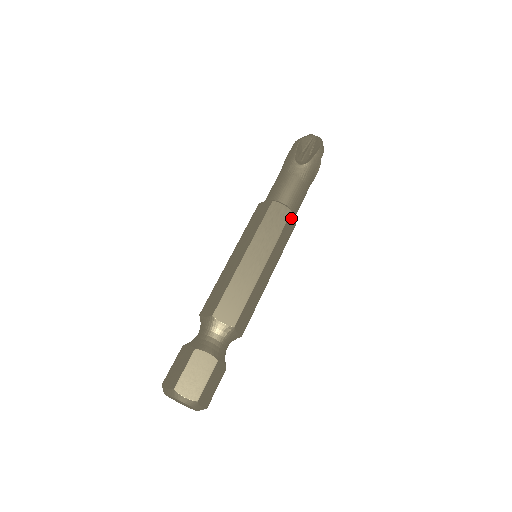
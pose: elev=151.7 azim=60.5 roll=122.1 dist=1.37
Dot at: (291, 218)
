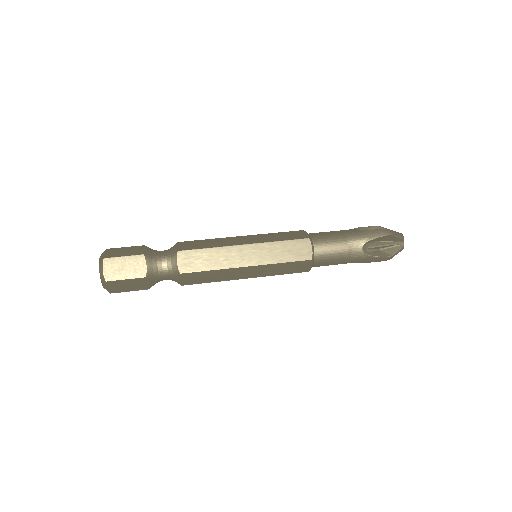
Dot at: (305, 244)
